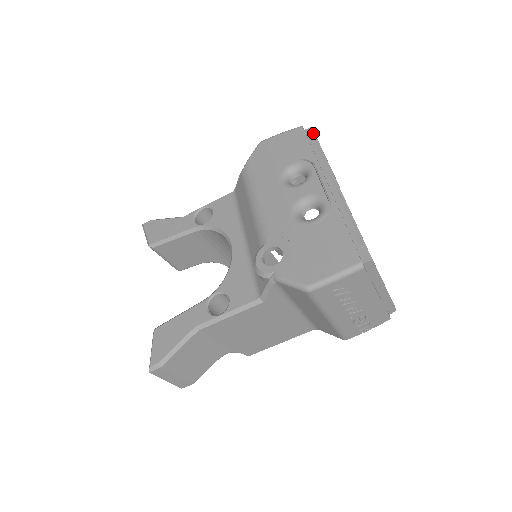
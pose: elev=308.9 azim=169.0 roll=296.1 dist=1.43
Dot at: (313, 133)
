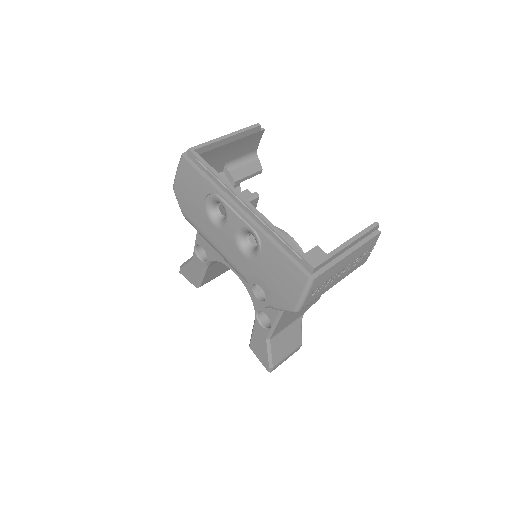
Dot at: (194, 156)
